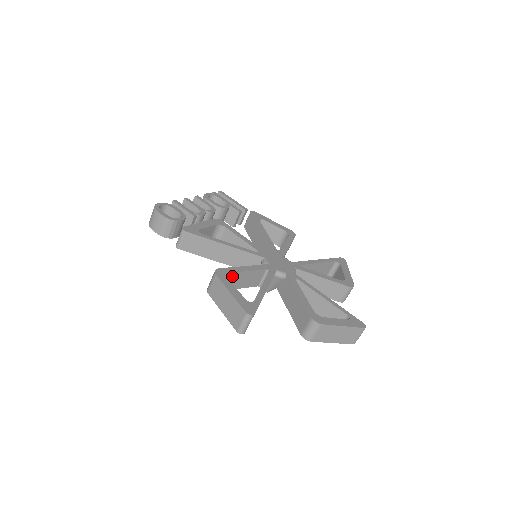
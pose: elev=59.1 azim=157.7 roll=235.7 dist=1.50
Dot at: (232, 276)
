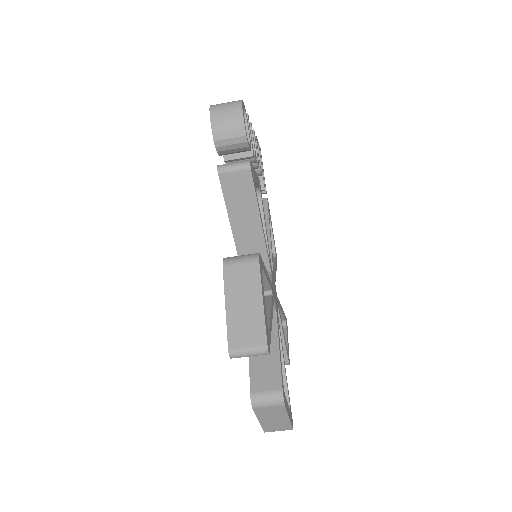
Dot at: occluded
